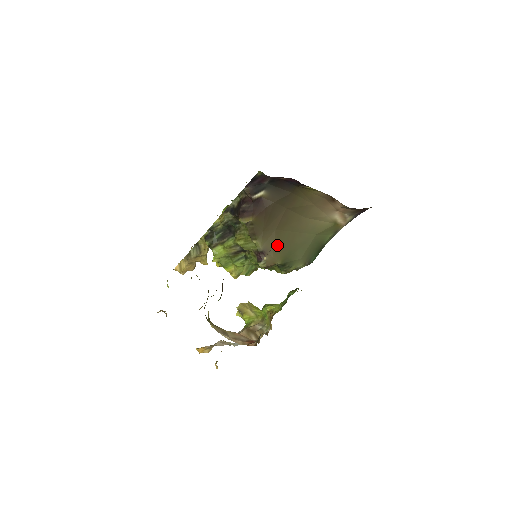
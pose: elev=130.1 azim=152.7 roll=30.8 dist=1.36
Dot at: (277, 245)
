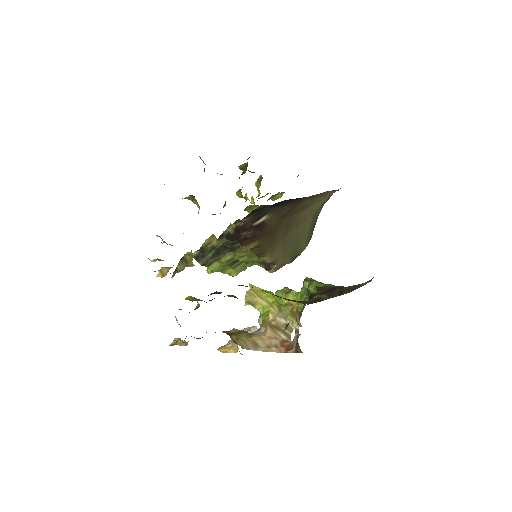
Dot at: (284, 250)
